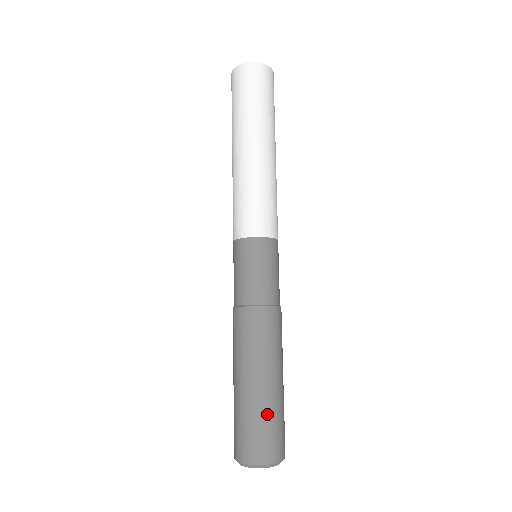
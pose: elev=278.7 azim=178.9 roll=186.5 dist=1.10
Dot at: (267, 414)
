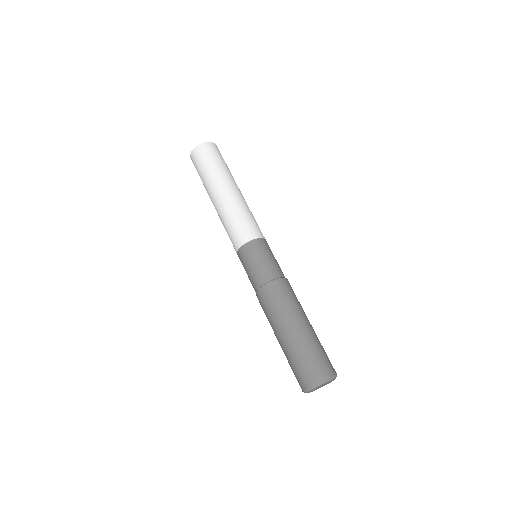
Dot at: (297, 352)
